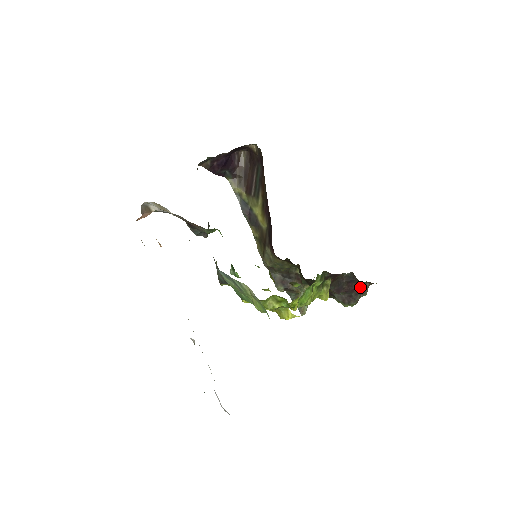
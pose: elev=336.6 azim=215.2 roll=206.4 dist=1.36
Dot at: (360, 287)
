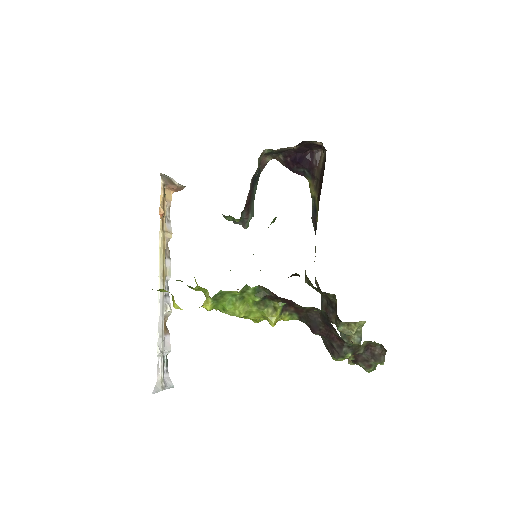
Dot at: (341, 338)
